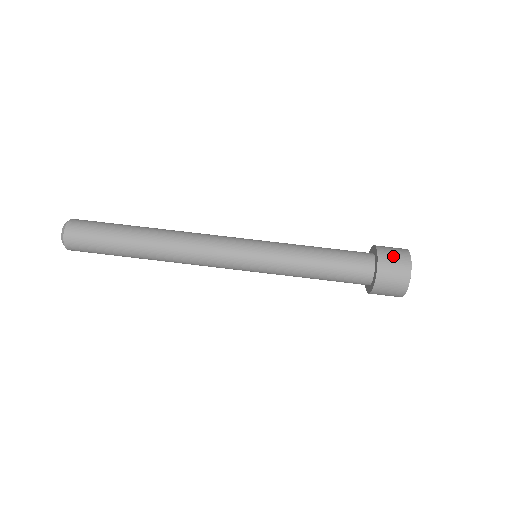
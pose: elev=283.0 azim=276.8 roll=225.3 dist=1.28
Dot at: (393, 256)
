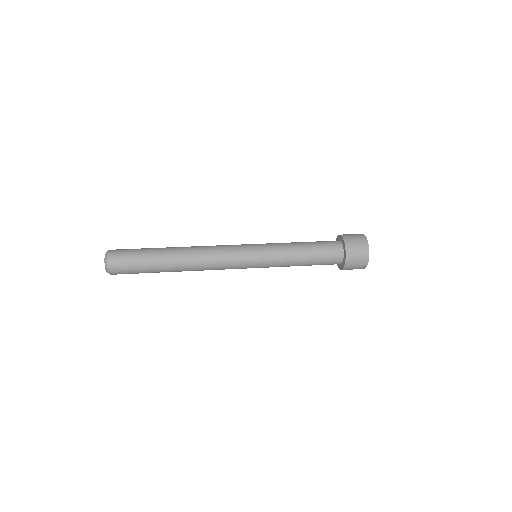
Dot at: occluded
